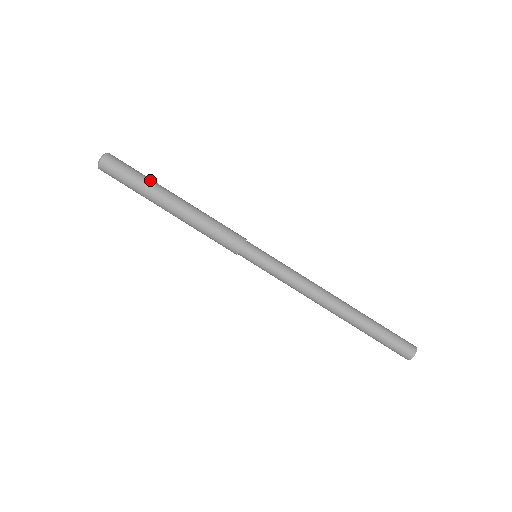
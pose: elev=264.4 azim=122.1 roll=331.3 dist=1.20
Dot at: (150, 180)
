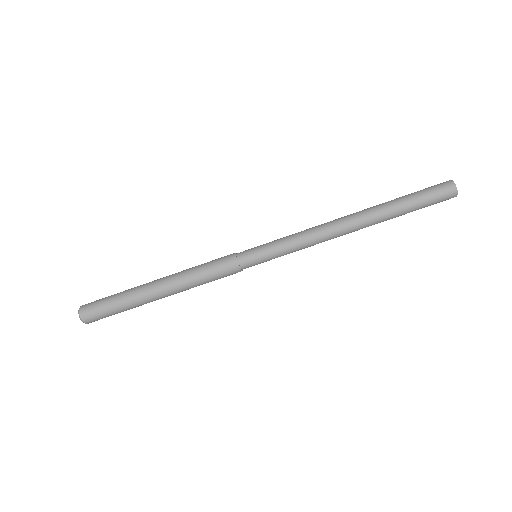
Dot at: (126, 291)
